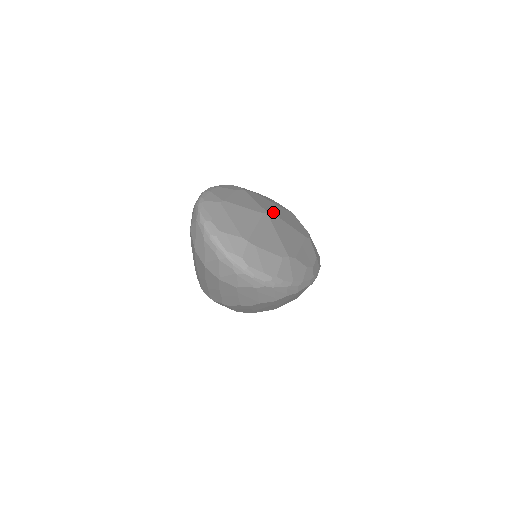
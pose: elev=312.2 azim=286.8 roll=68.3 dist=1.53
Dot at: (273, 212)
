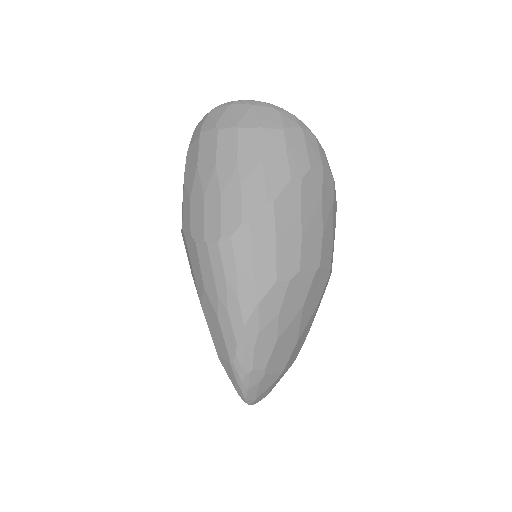
Dot at: occluded
